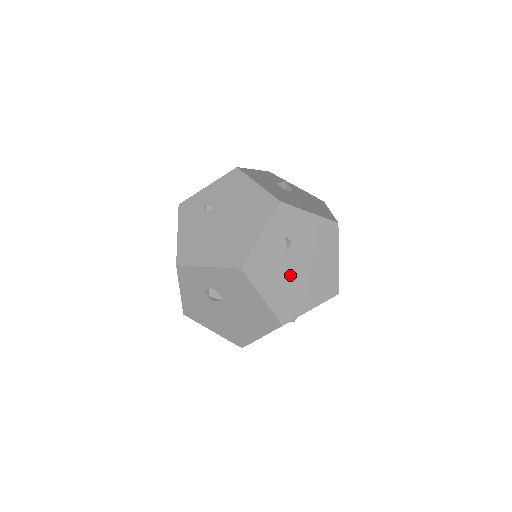
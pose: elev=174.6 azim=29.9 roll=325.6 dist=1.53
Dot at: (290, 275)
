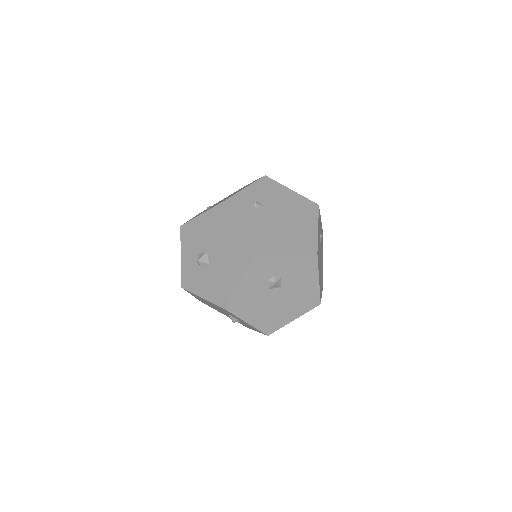
Dot at: (320, 264)
